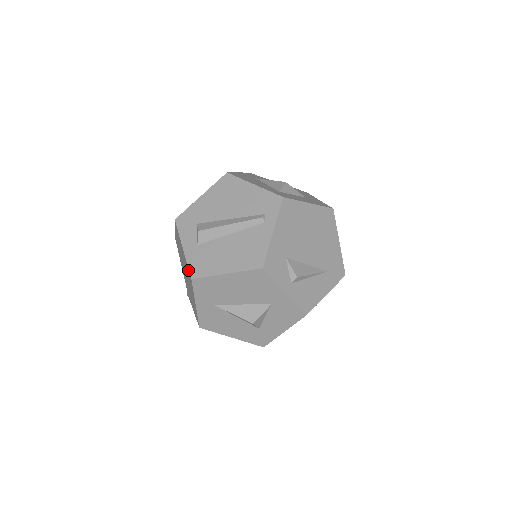
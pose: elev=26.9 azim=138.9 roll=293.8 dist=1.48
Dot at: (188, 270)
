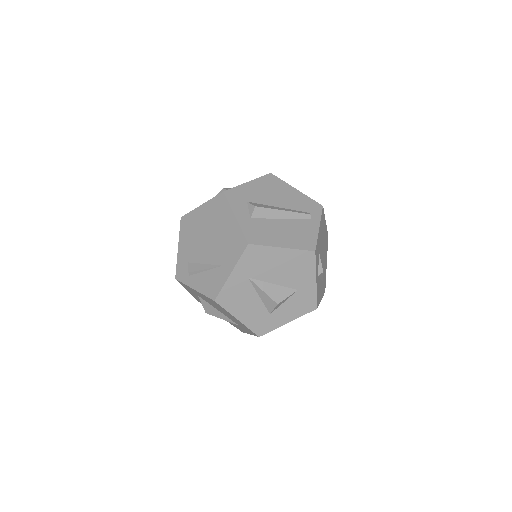
Dot at: (240, 236)
